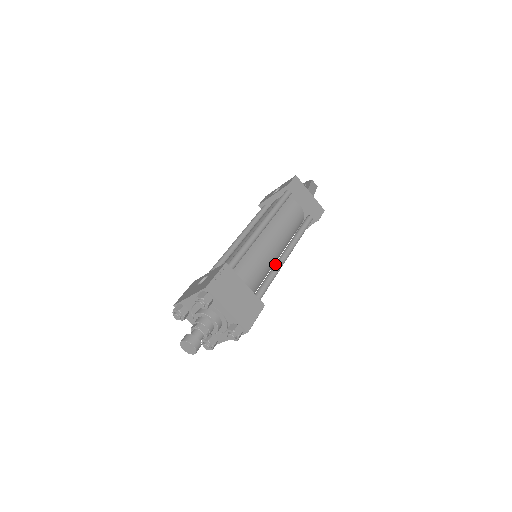
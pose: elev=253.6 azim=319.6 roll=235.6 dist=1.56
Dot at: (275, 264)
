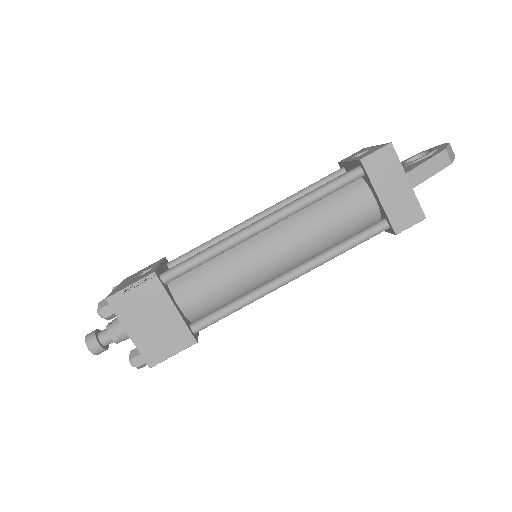
Dot at: (259, 286)
